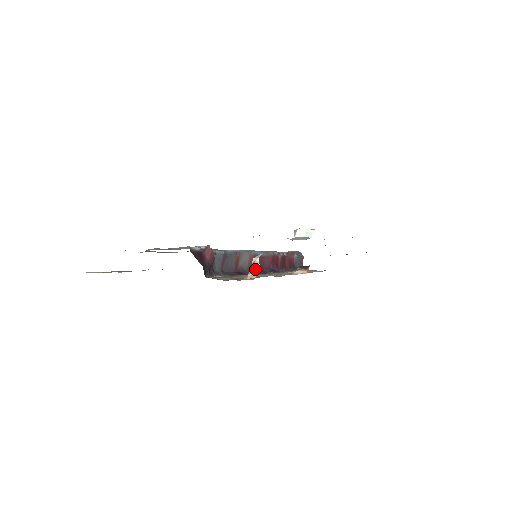
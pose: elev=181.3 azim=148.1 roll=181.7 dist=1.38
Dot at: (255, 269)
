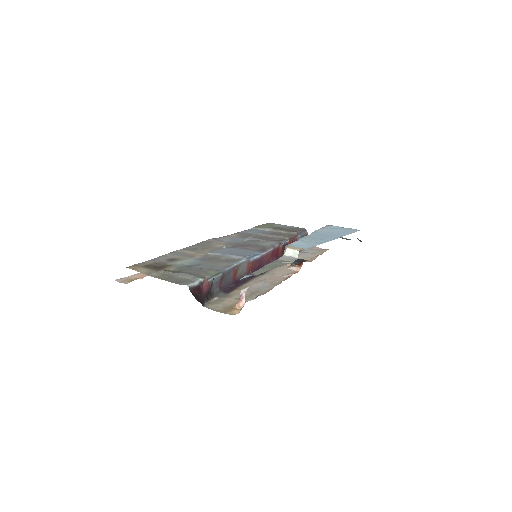
Dot at: (241, 302)
